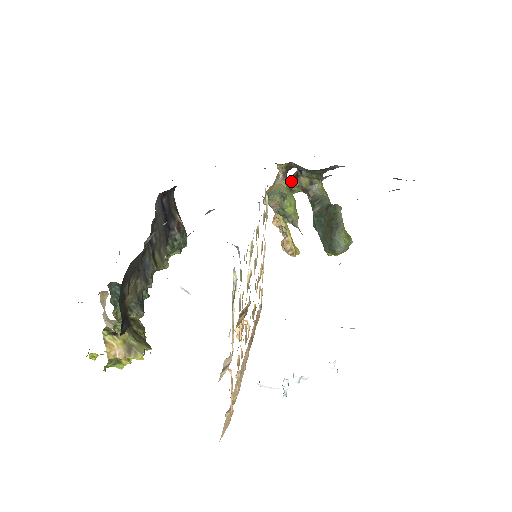
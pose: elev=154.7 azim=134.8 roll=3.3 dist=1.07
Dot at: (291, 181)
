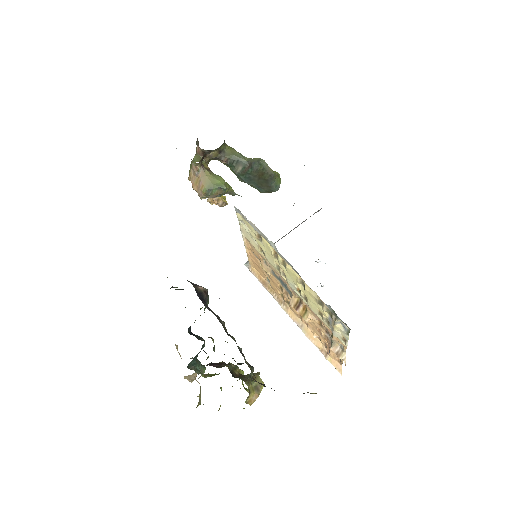
Dot at: (203, 162)
